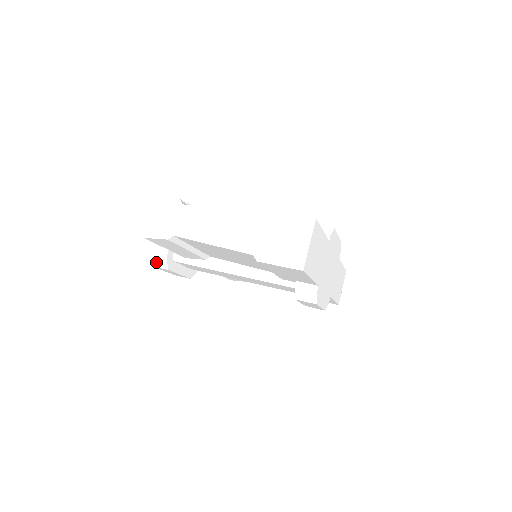
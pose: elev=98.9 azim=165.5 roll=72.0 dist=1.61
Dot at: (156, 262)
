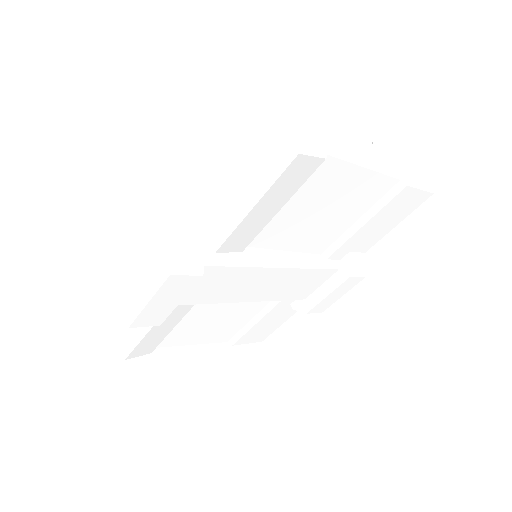
Dot at: (183, 263)
